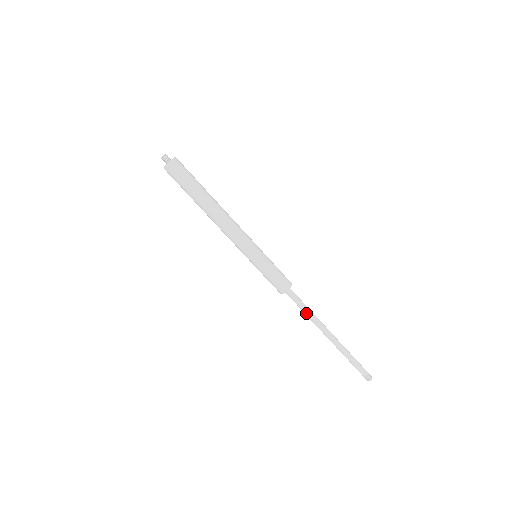
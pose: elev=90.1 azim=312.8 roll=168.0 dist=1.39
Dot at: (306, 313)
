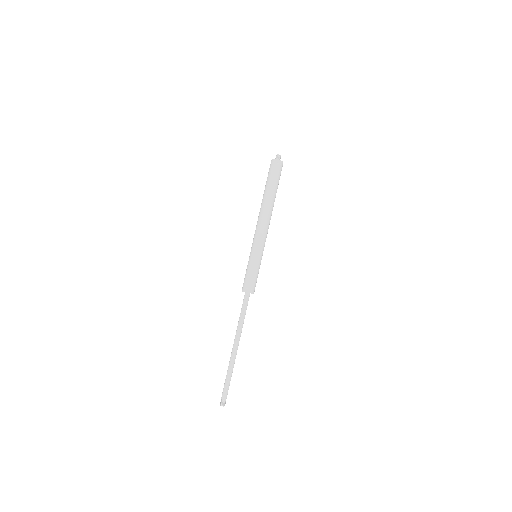
Dot at: (240, 319)
